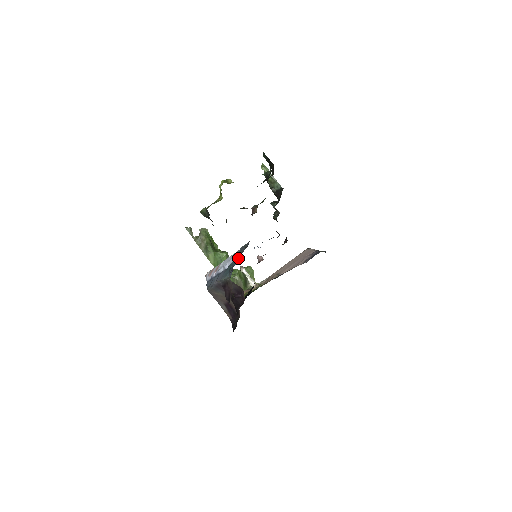
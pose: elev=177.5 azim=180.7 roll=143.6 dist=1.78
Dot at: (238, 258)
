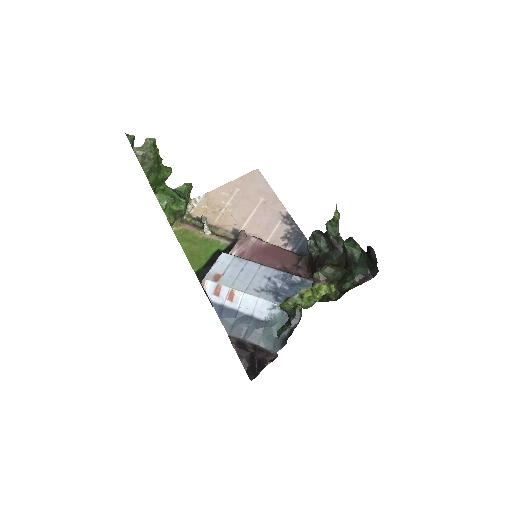
Dot at: (286, 330)
